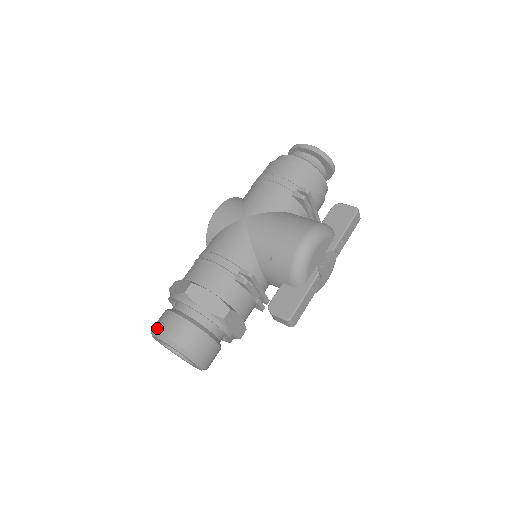
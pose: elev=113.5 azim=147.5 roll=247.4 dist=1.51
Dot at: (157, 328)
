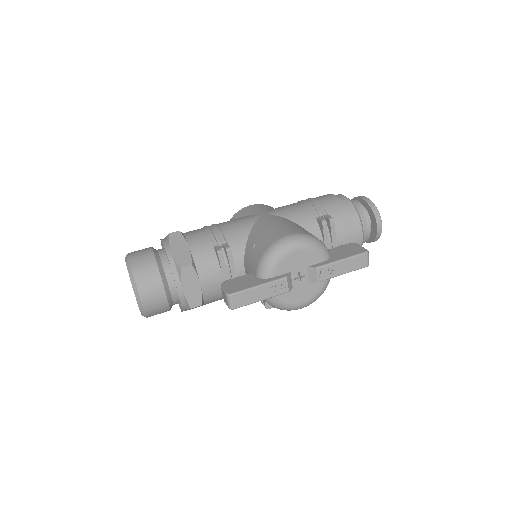
Dot at: (131, 252)
